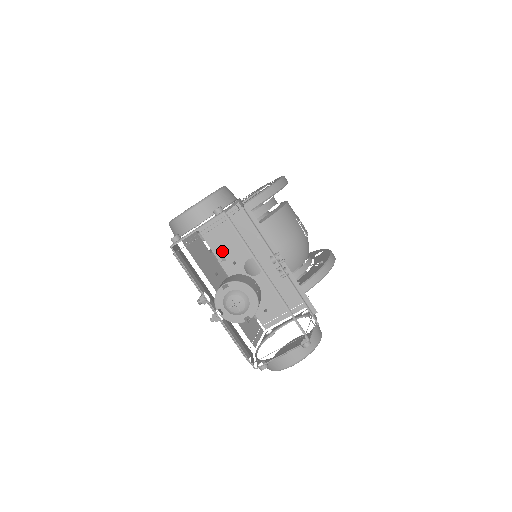
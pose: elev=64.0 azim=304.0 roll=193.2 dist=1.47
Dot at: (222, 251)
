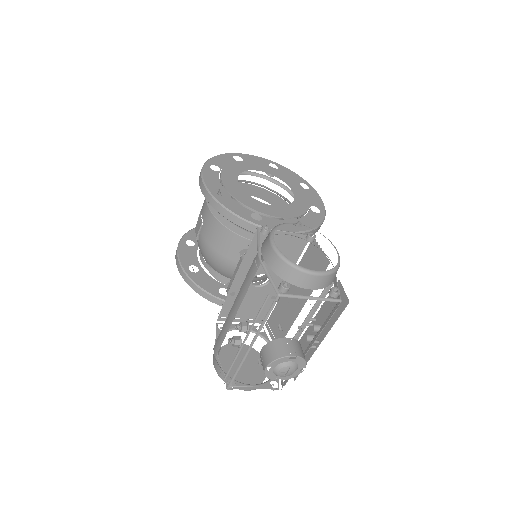
Dot at: (254, 256)
